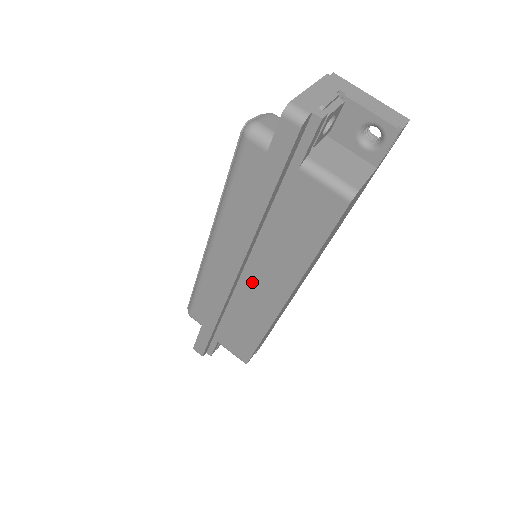
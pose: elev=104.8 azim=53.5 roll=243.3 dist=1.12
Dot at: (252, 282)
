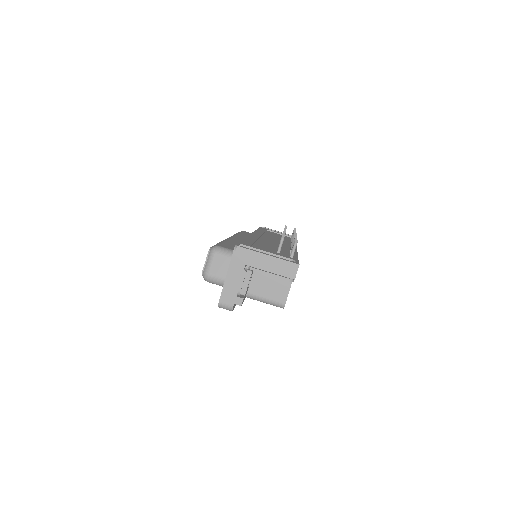
Dot at: occluded
